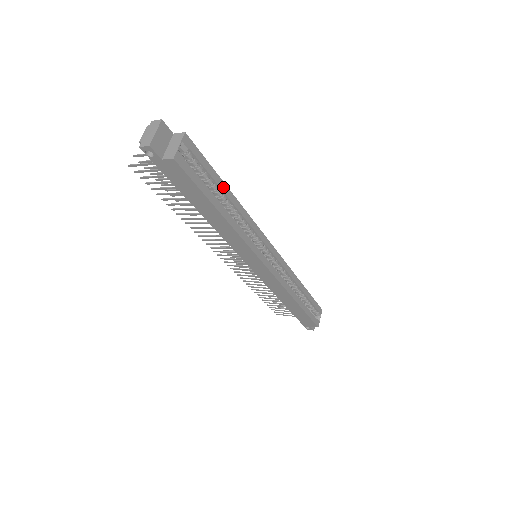
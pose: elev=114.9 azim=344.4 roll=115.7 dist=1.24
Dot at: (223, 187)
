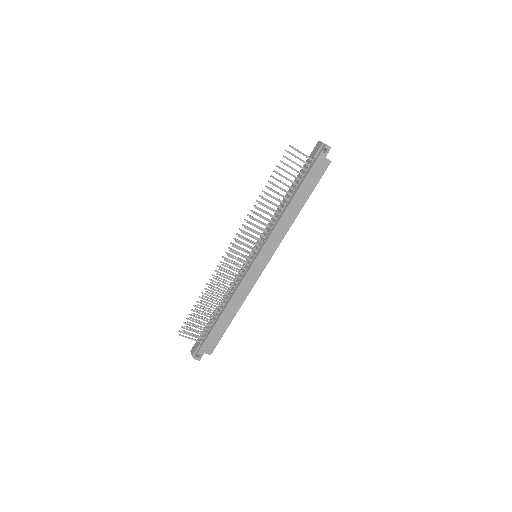
Dot at: occluded
